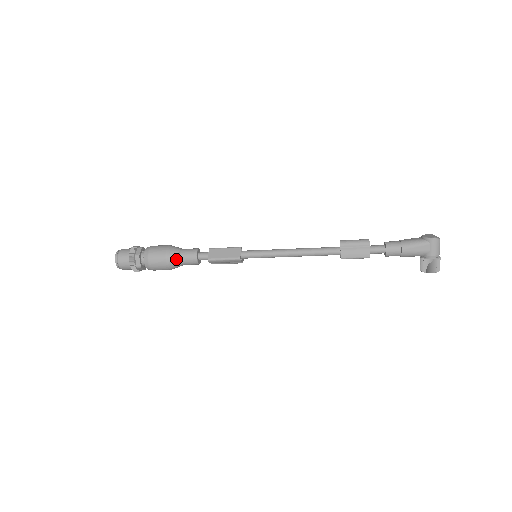
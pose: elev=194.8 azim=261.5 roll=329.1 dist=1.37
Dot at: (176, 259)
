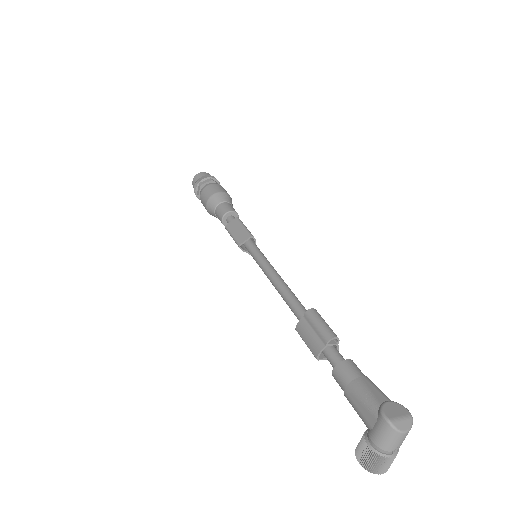
Dot at: (213, 207)
